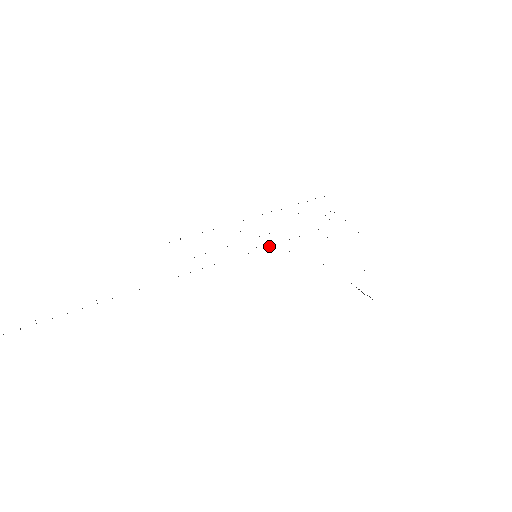
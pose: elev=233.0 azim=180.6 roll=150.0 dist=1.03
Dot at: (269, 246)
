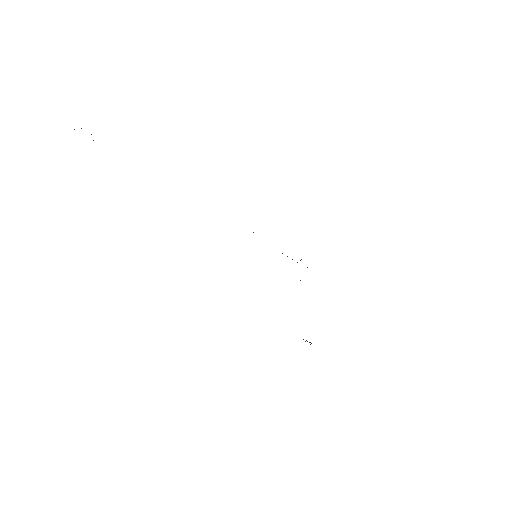
Dot at: occluded
